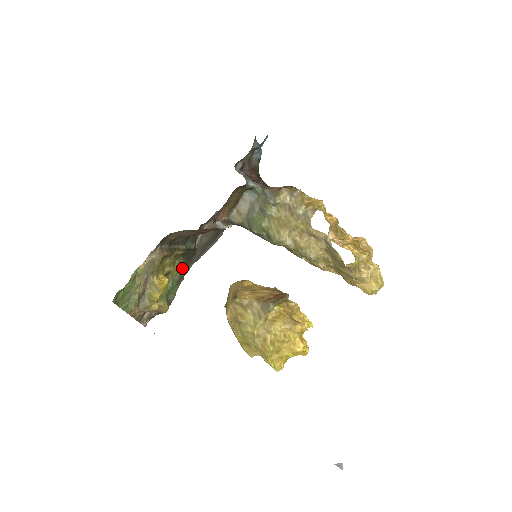
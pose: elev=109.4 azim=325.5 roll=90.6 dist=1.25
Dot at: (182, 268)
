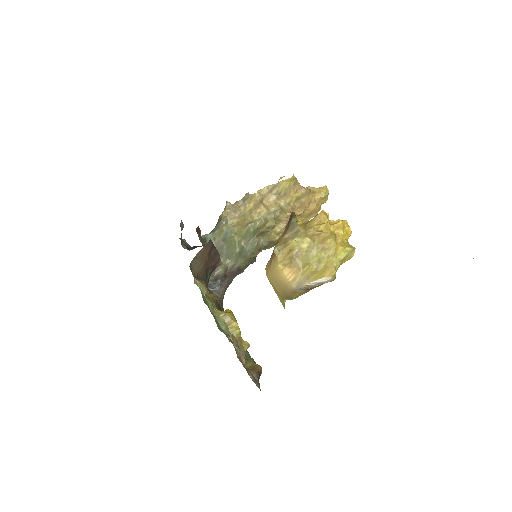
Dot at: occluded
